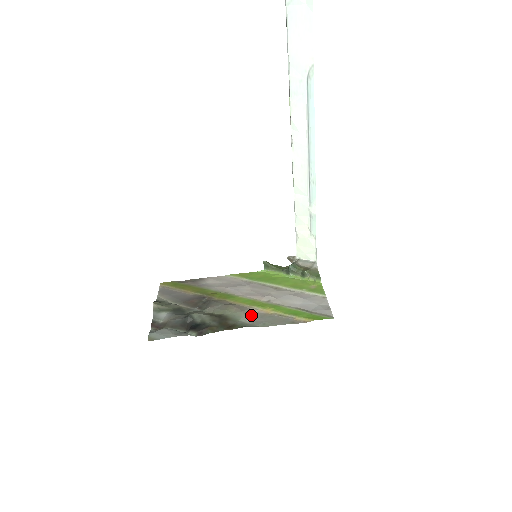
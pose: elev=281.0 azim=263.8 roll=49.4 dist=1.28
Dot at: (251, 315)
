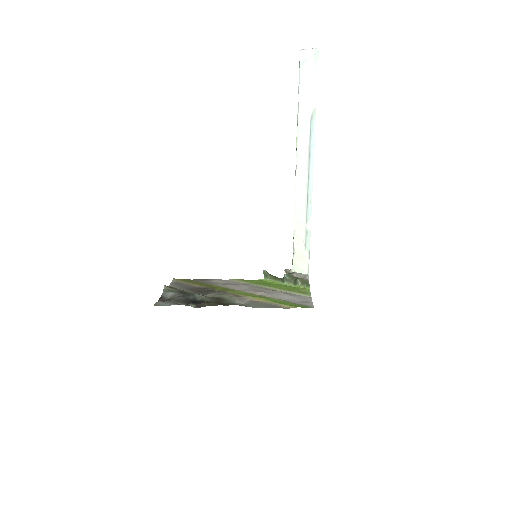
Dot at: (244, 301)
